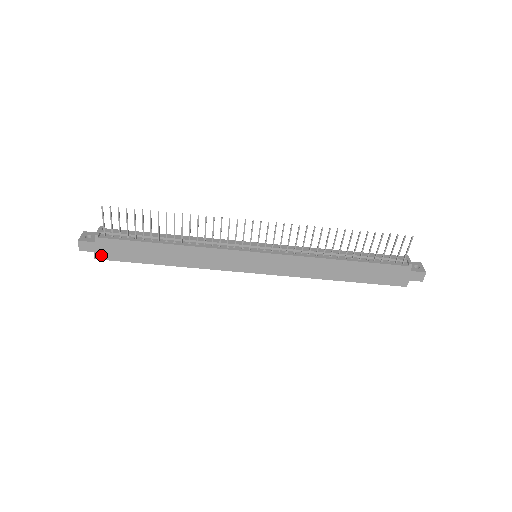
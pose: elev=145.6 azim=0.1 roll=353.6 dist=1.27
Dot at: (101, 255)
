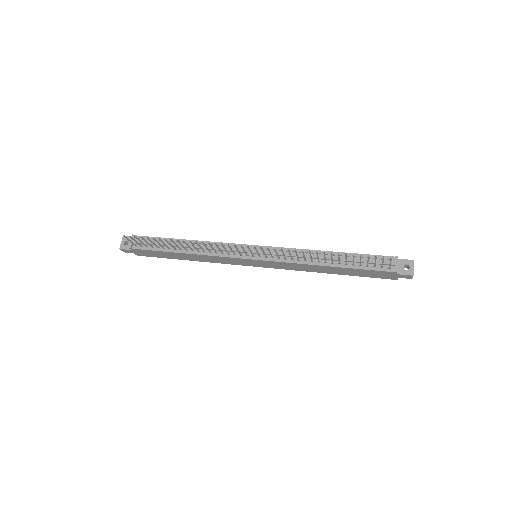
Dot at: (140, 254)
